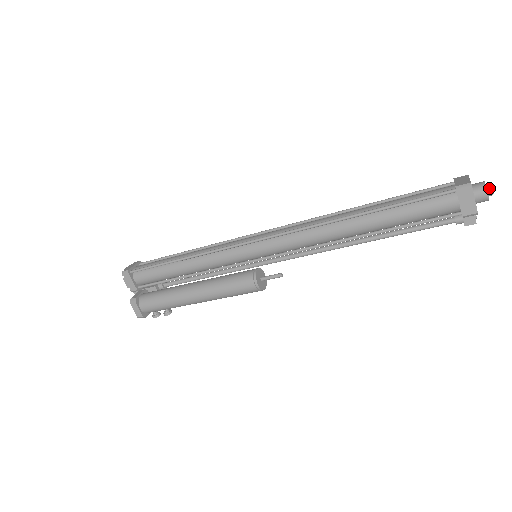
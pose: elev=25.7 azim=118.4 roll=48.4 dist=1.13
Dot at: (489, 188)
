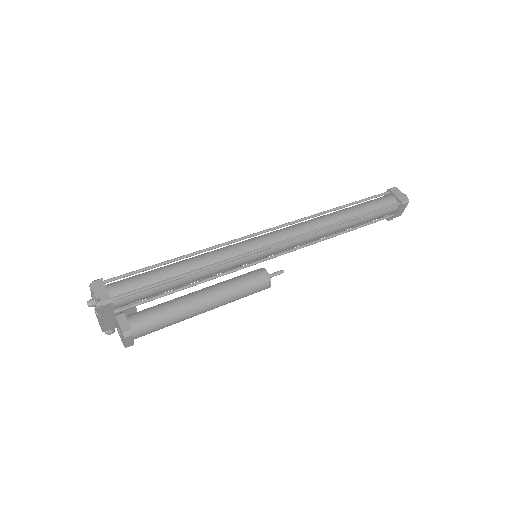
Dot at: occluded
